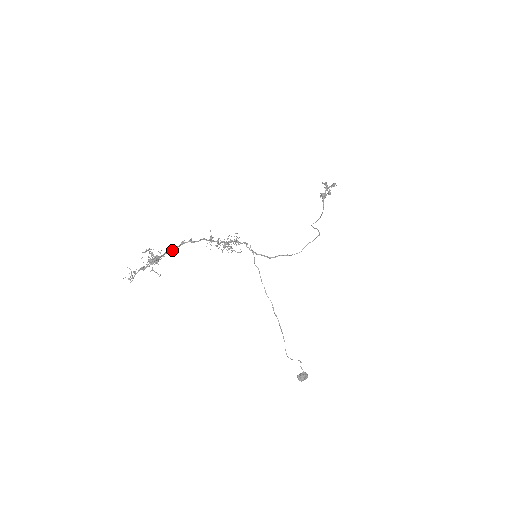
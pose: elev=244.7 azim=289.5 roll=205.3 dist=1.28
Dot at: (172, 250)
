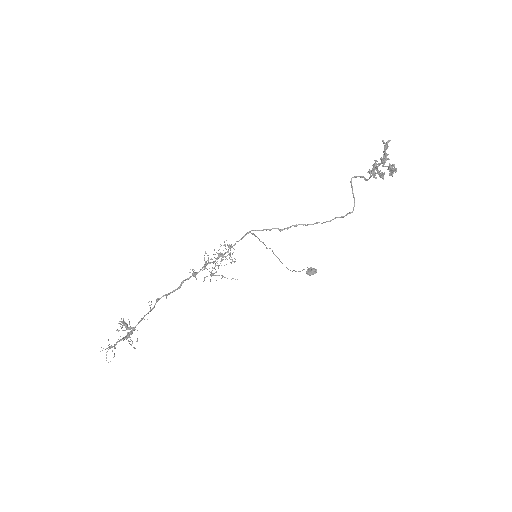
Dot at: occluded
